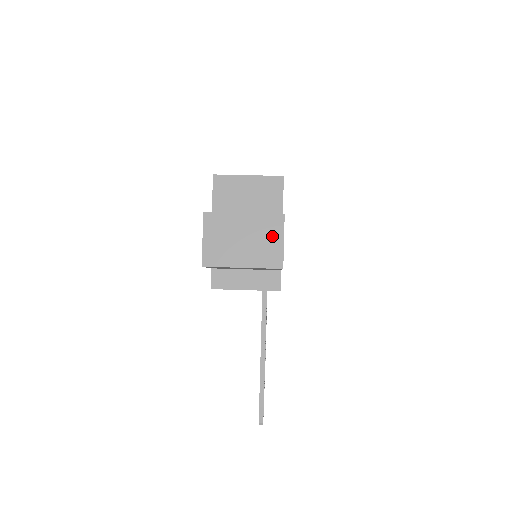
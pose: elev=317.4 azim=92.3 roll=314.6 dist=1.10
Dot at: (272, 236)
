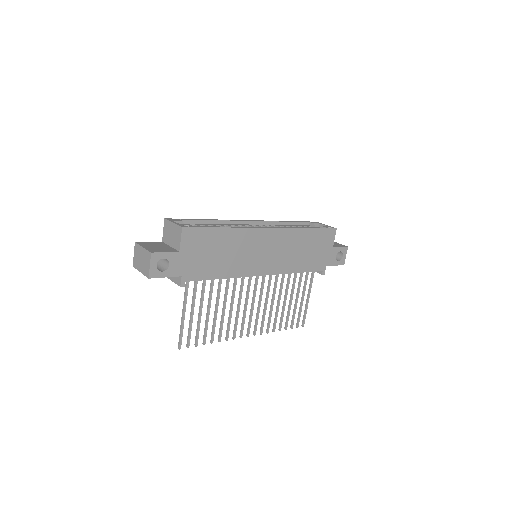
Dot at: (148, 262)
